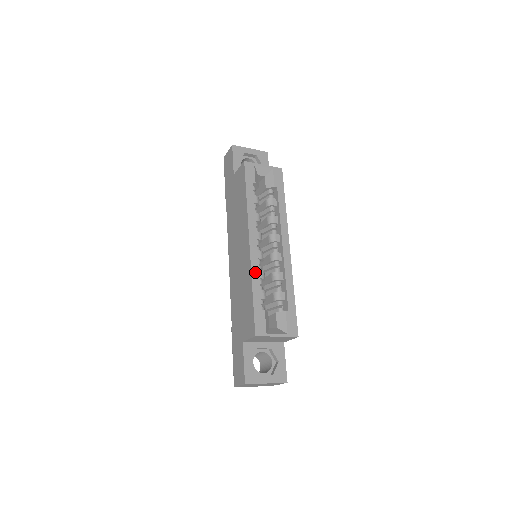
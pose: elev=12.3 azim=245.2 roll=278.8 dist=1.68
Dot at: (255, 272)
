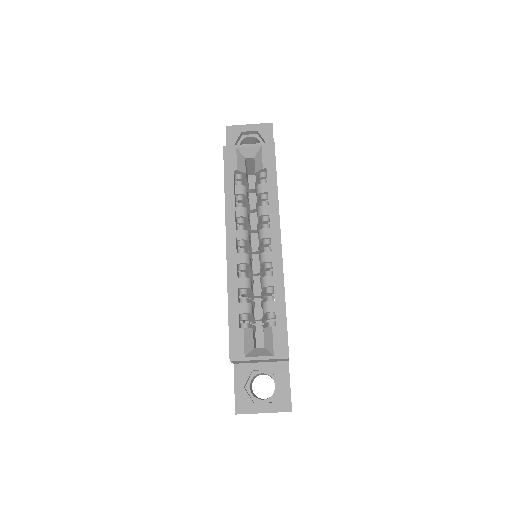
Dot at: (232, 282)
